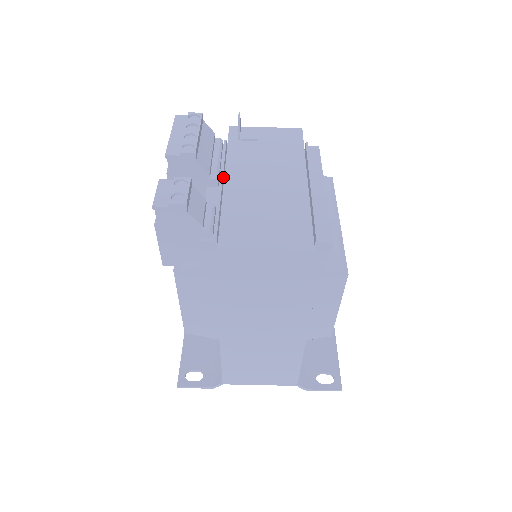
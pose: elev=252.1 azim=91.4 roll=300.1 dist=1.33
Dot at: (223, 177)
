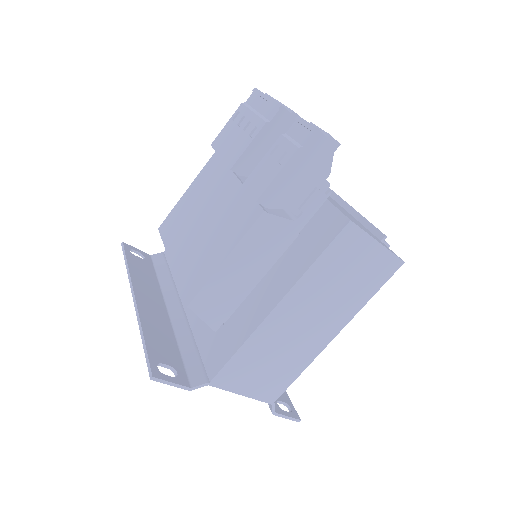
Dot at: occluded
